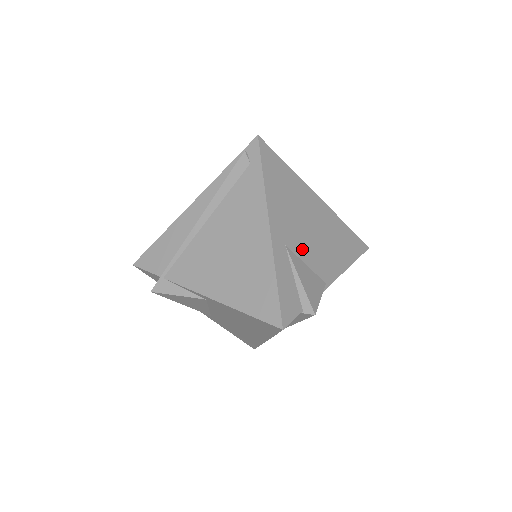
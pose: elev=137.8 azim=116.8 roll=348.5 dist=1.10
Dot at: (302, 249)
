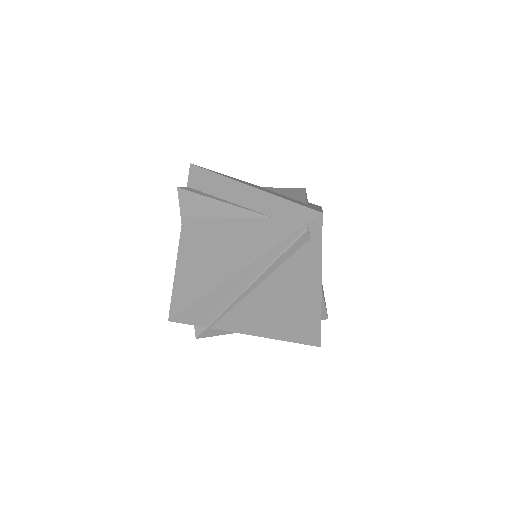
Dot at: occluded
